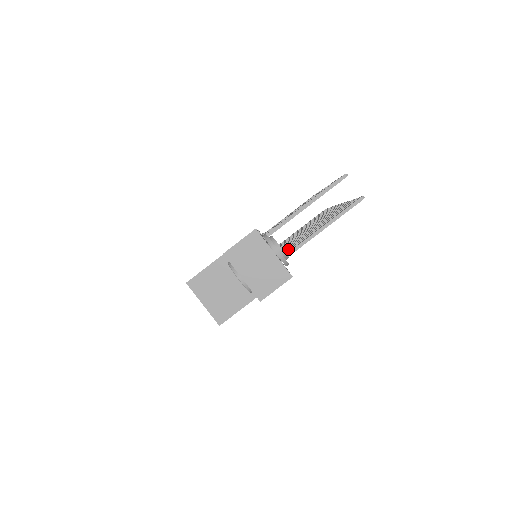
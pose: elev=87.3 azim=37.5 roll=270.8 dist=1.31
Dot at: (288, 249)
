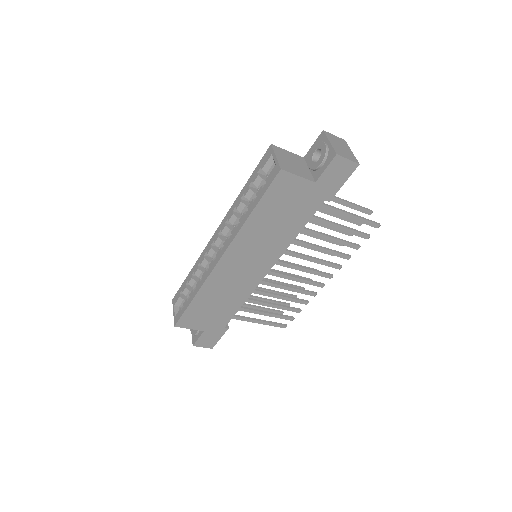
Dot at: (310, 229)
